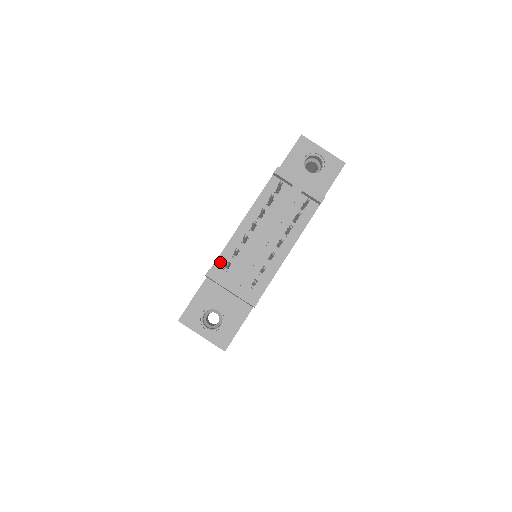
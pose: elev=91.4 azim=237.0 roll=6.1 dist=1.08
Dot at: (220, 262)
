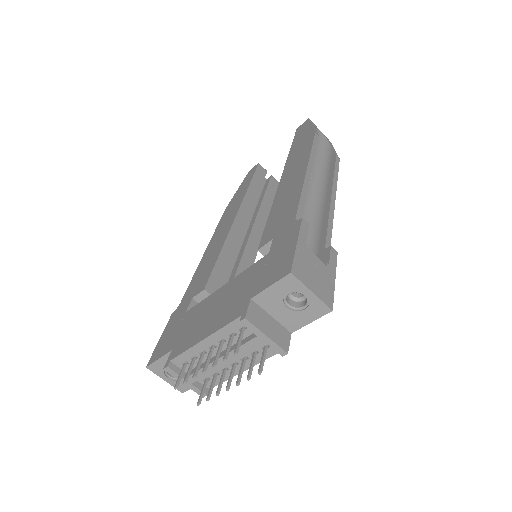
Dot at: (179, 359)
